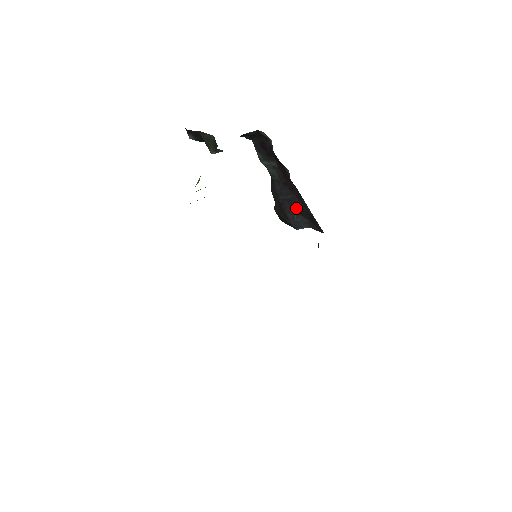
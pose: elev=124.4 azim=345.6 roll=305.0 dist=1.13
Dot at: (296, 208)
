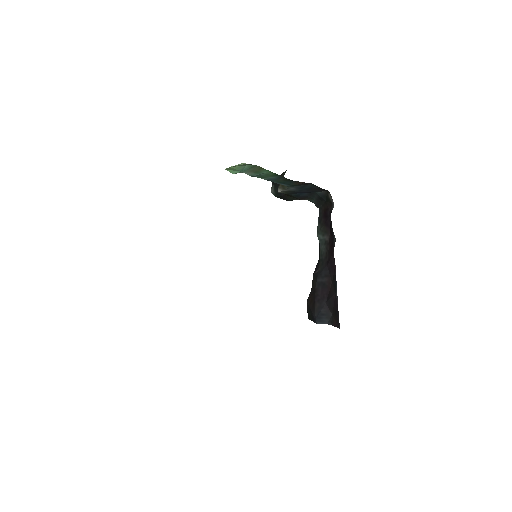
Dot at: (327, 296)
